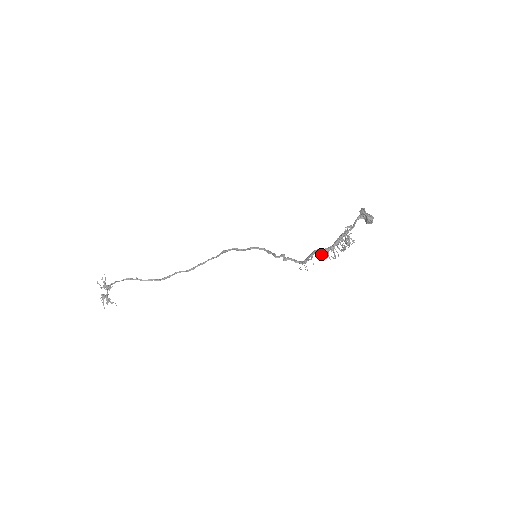
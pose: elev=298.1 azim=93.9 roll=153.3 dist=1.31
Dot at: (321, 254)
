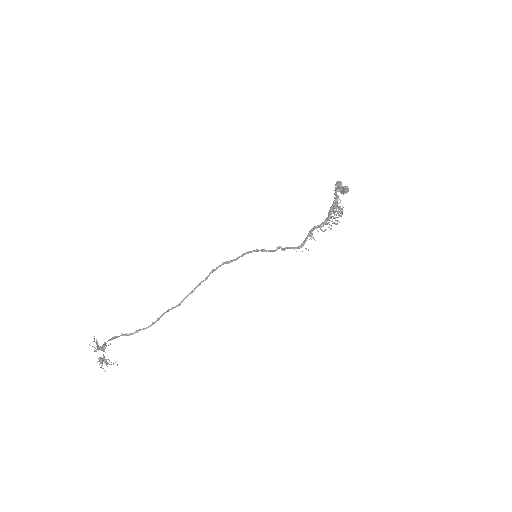
Dot at: occluded
